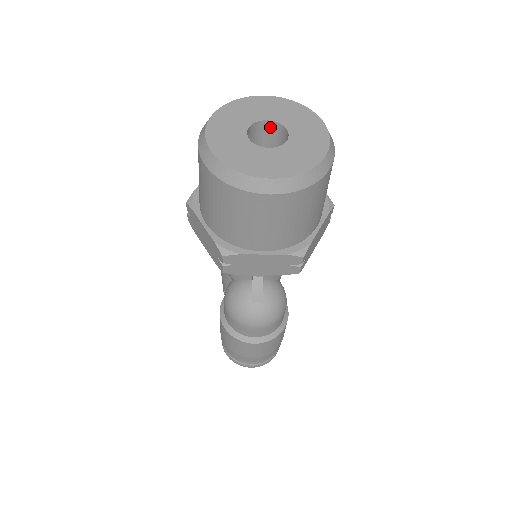
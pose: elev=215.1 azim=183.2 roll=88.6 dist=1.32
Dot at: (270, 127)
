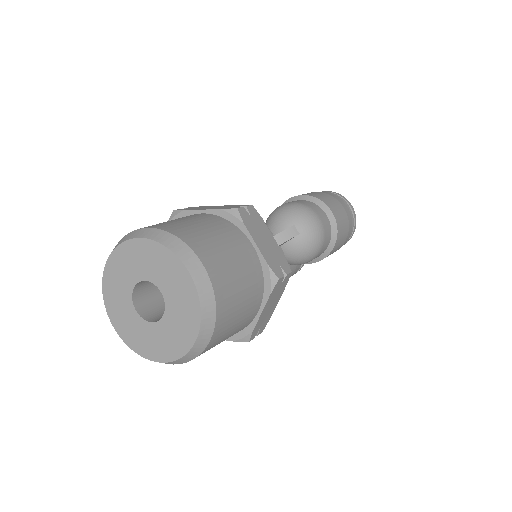
Dot at: occluded
